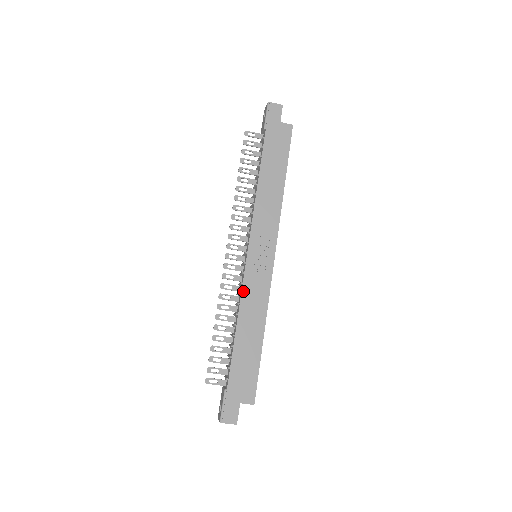
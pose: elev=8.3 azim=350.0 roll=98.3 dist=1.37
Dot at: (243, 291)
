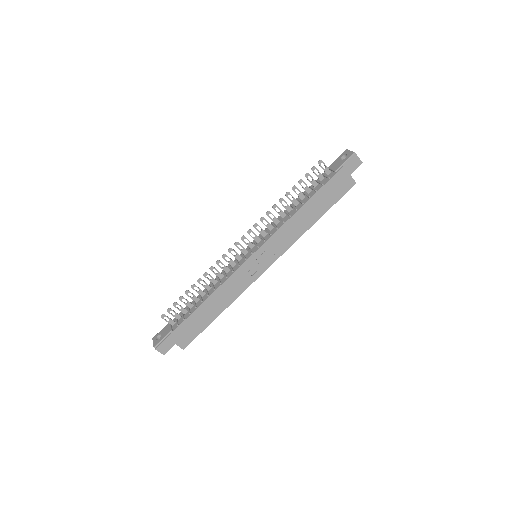
Dot at: (230, 278)
